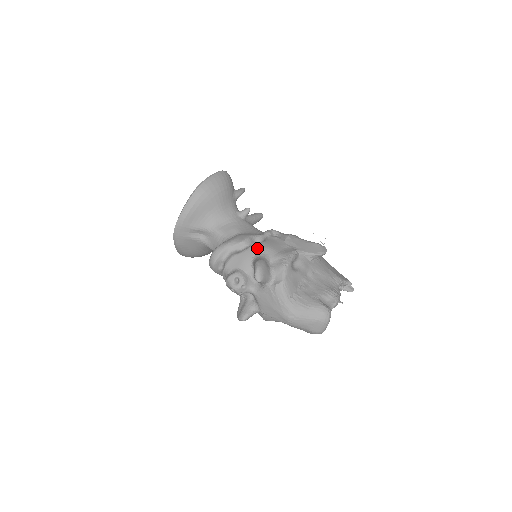
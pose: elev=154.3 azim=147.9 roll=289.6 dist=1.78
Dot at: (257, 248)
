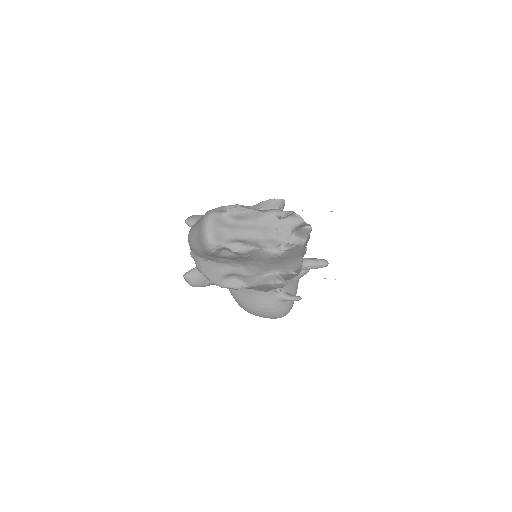
Dot at: occluded
